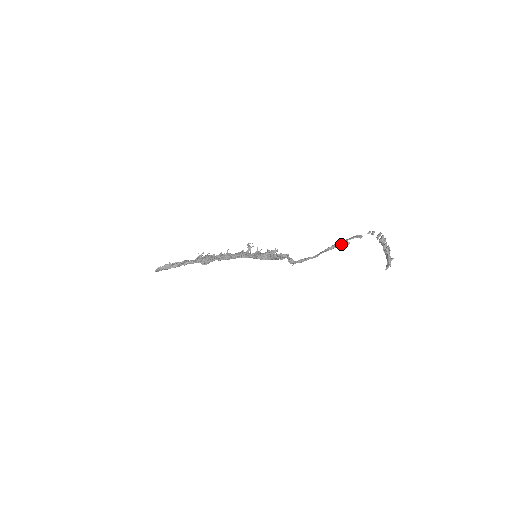
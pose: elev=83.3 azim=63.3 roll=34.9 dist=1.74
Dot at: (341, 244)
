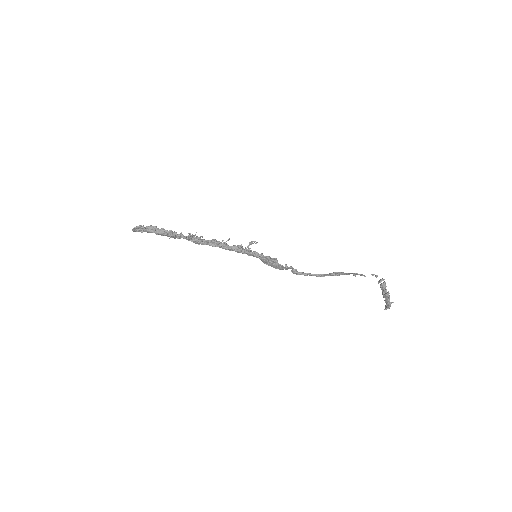
Dot at: (349, 273)
